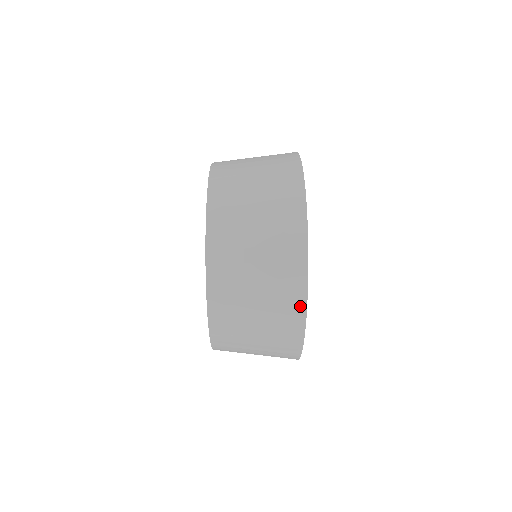
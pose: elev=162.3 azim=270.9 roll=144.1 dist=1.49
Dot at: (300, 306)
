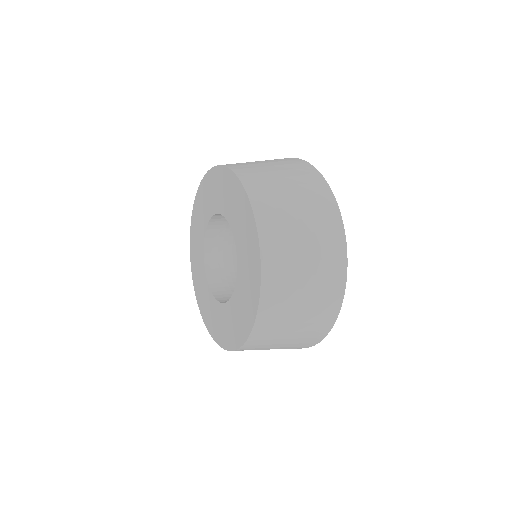
Dot at: (326, 329)
